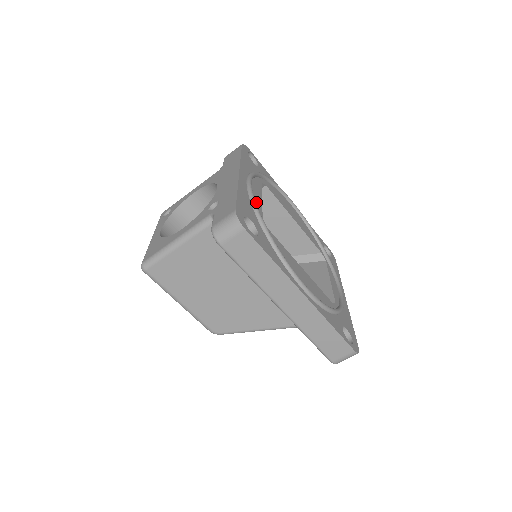
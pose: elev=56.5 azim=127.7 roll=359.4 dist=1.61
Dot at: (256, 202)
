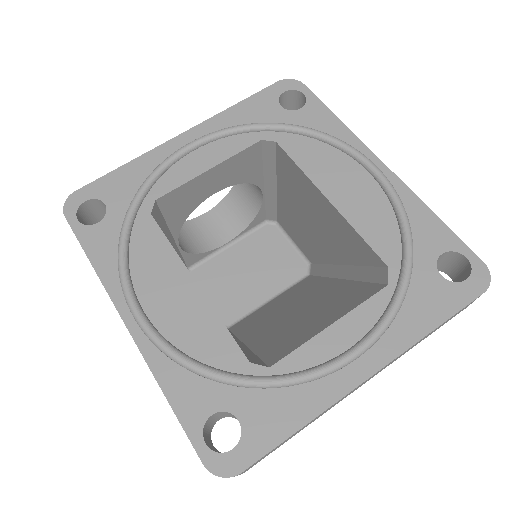
Dot at: (174, 175)
